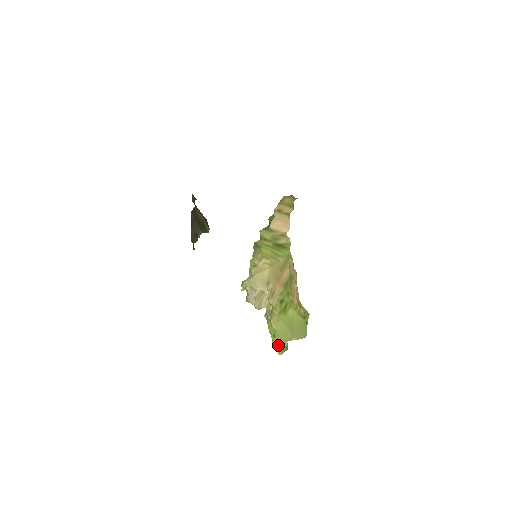
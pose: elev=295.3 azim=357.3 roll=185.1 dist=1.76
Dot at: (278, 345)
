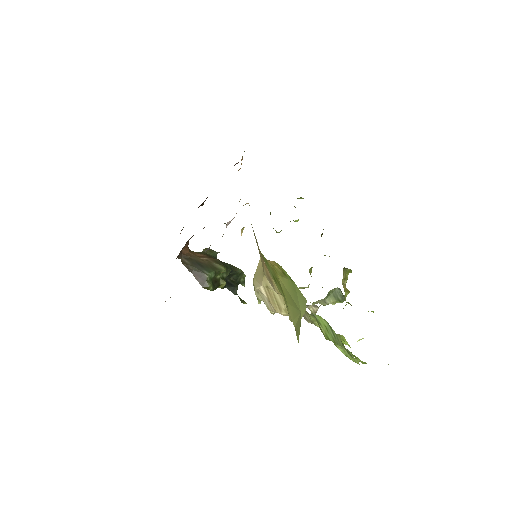
Dot at: (343, 350)
